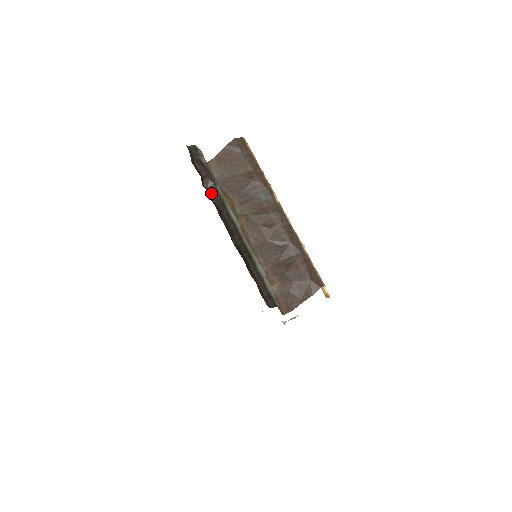
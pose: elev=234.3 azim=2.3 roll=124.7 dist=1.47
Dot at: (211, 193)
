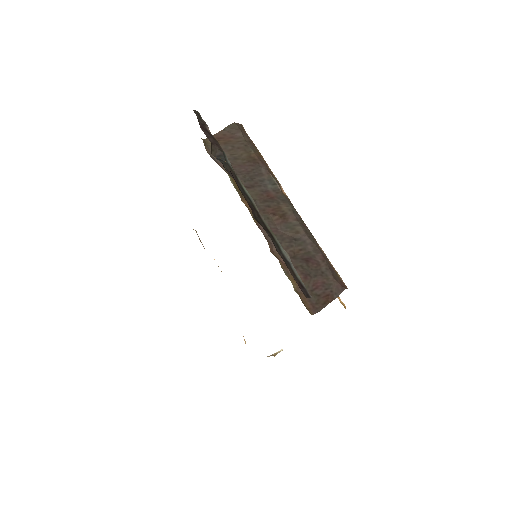
Dot at: (221, 161)
